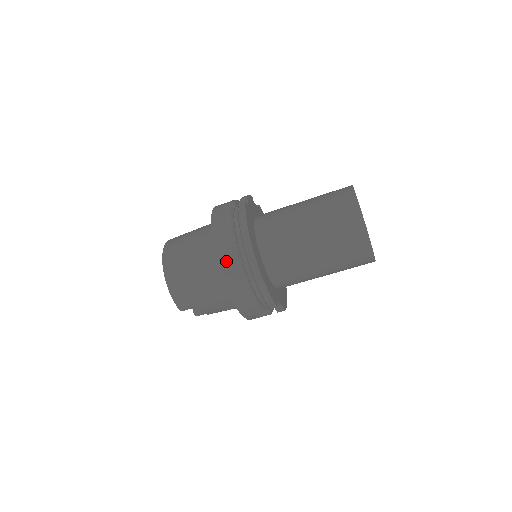
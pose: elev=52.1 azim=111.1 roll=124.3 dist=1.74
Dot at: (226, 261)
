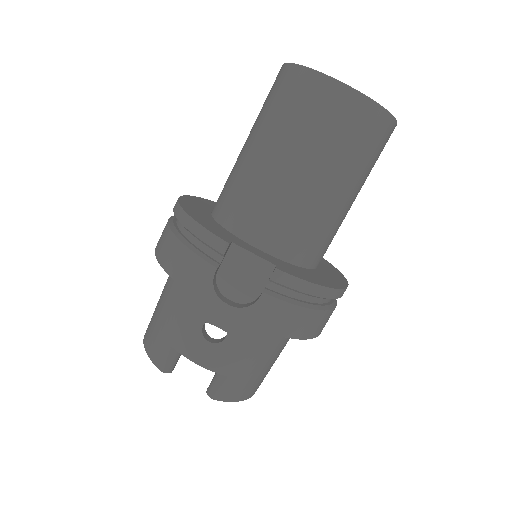
Dot at: (160, 237)
